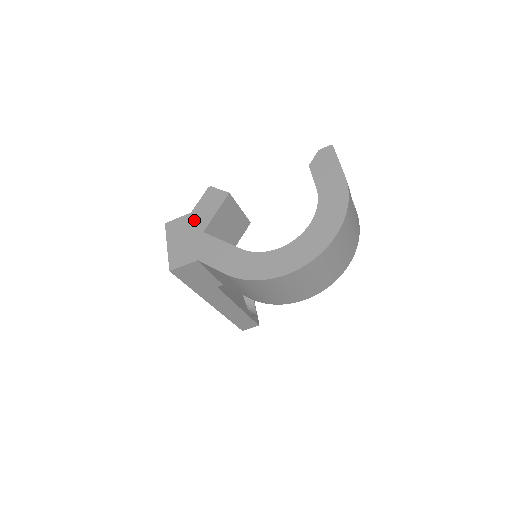
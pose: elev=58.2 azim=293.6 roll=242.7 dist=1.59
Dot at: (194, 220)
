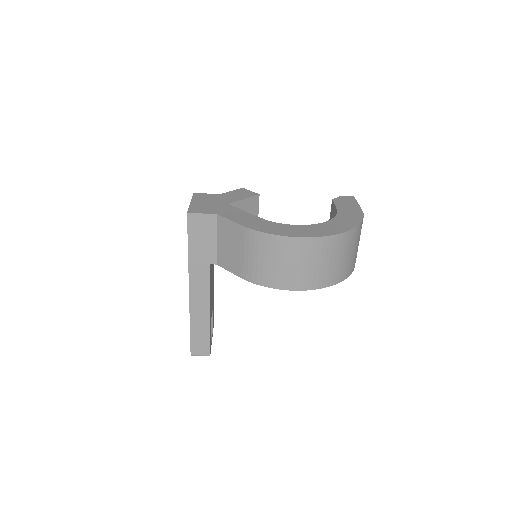
Dot at: (222, 197)
